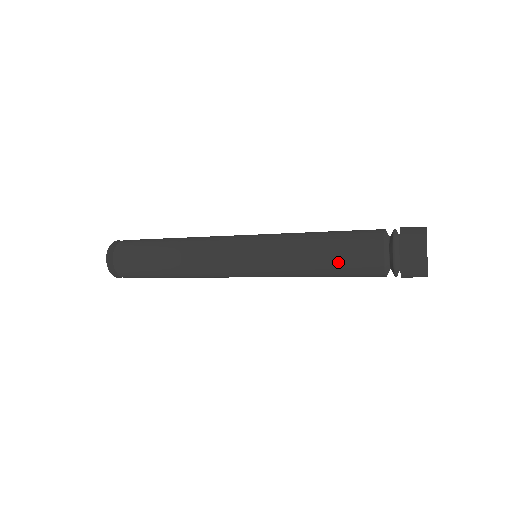
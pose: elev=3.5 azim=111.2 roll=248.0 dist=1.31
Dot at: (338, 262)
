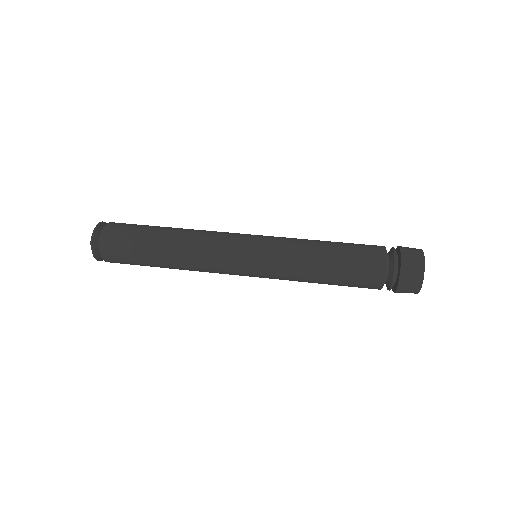
Dot at: occluded
